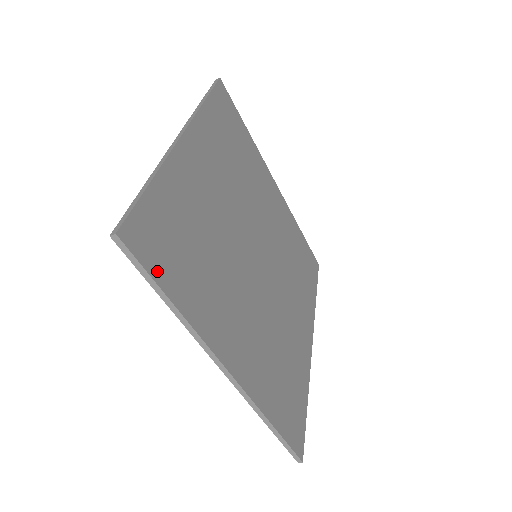
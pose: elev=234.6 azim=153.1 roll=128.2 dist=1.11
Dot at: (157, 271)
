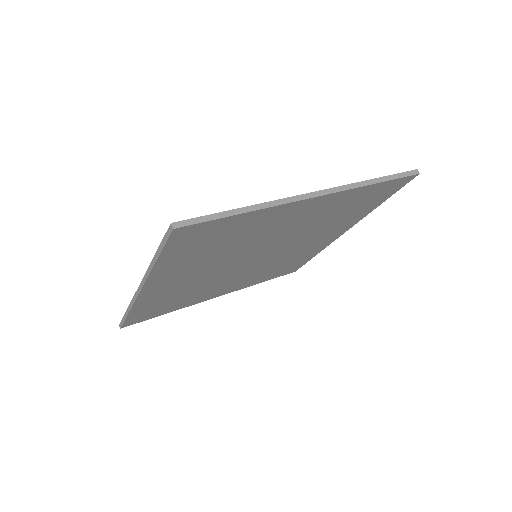
Dot at: (171, 248)
